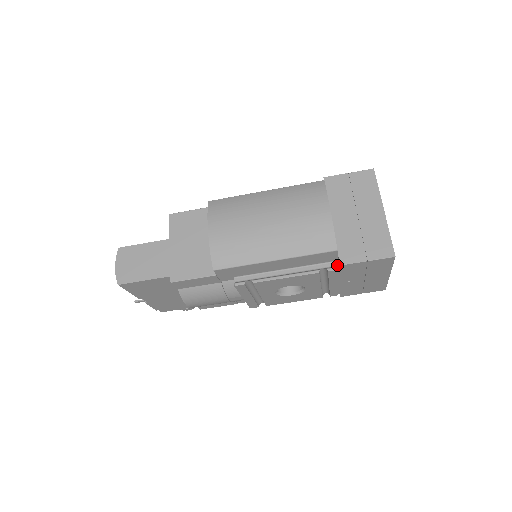
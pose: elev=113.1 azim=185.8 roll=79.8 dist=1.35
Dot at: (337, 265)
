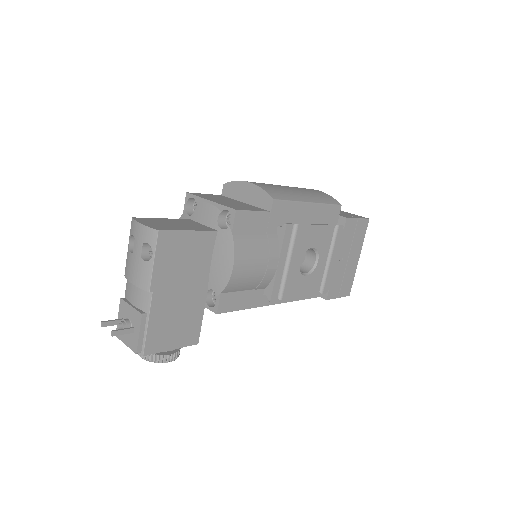
Dot at: occluded
